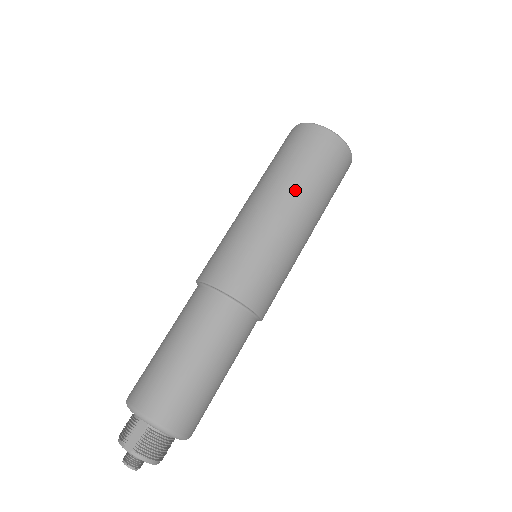
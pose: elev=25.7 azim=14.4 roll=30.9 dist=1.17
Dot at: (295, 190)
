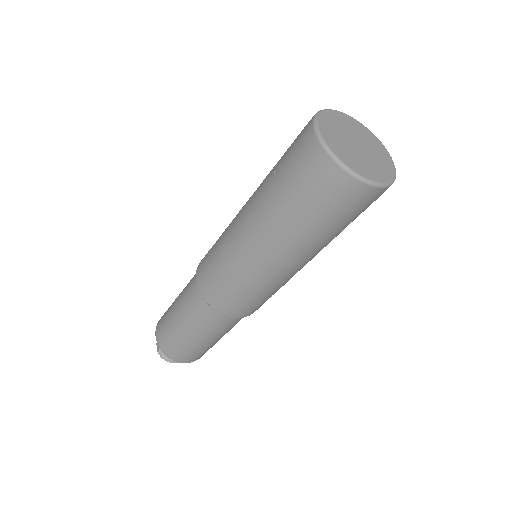
Dot at: (266, 219)
